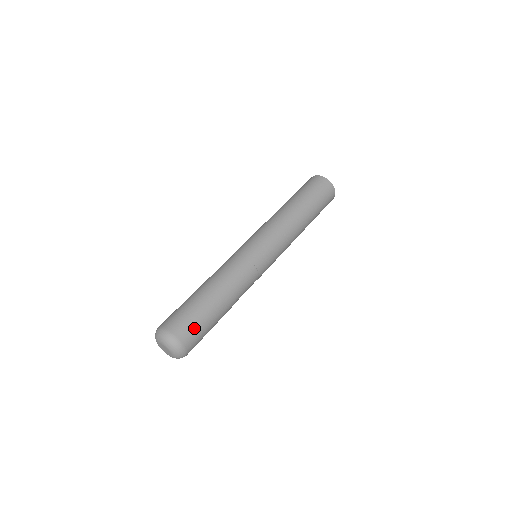
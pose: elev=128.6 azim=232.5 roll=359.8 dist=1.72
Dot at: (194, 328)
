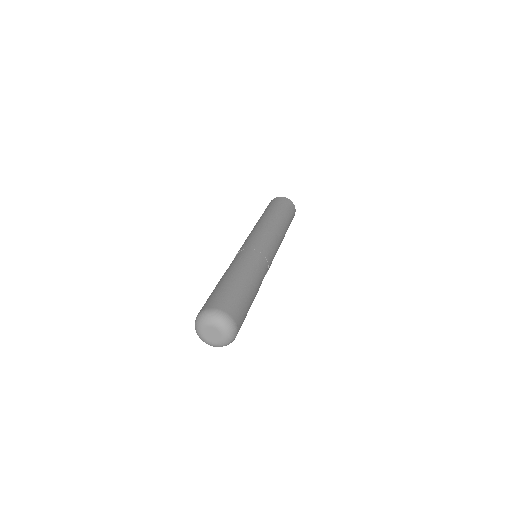
Dot at: (240, 308)
